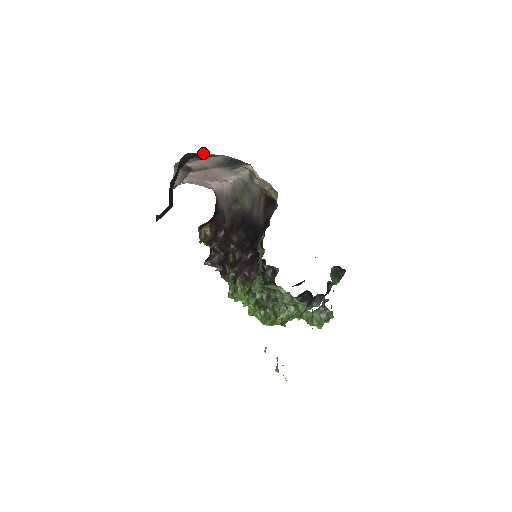
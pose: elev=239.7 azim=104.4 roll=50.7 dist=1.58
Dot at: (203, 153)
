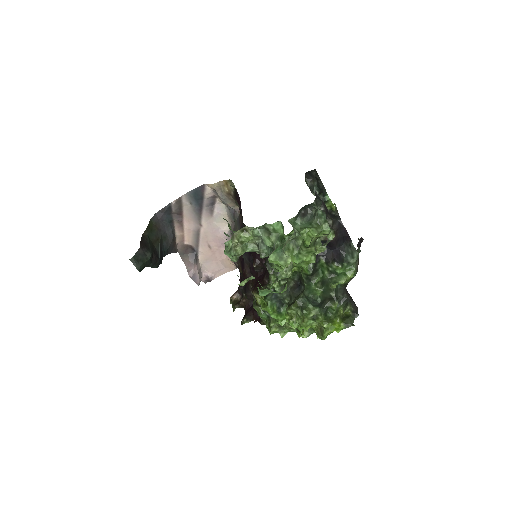
Dot at: (168, 205)
